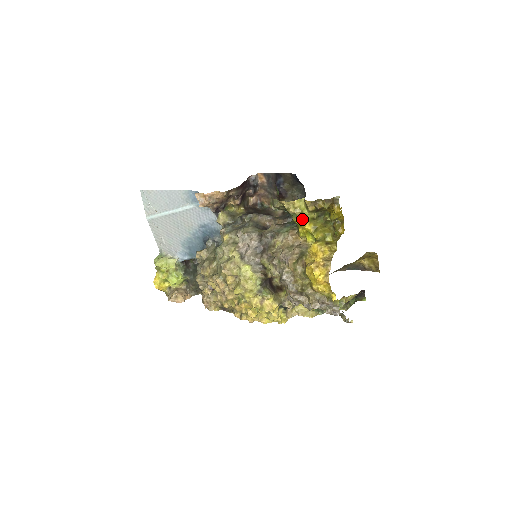
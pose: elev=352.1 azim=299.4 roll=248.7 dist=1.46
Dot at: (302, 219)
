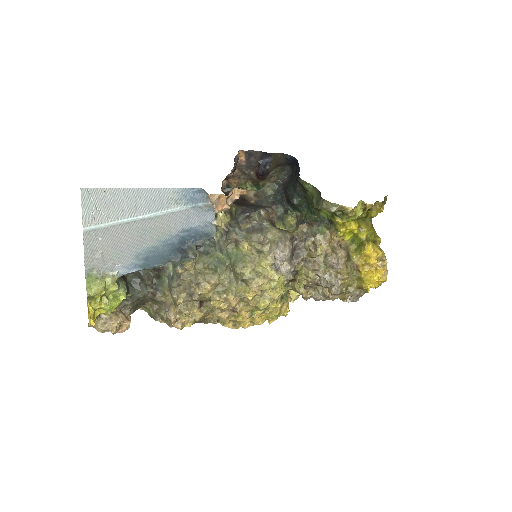
Dot at: (349, 220)
